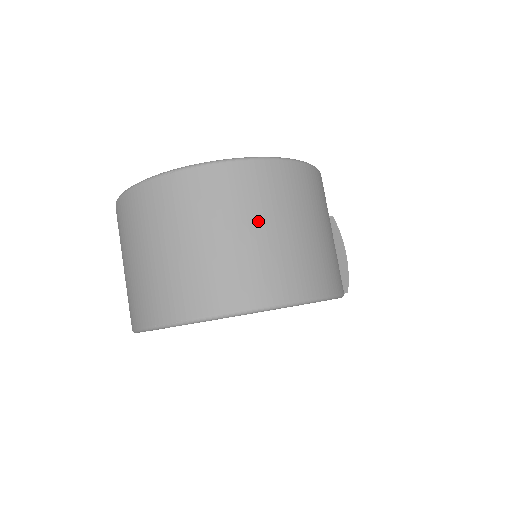
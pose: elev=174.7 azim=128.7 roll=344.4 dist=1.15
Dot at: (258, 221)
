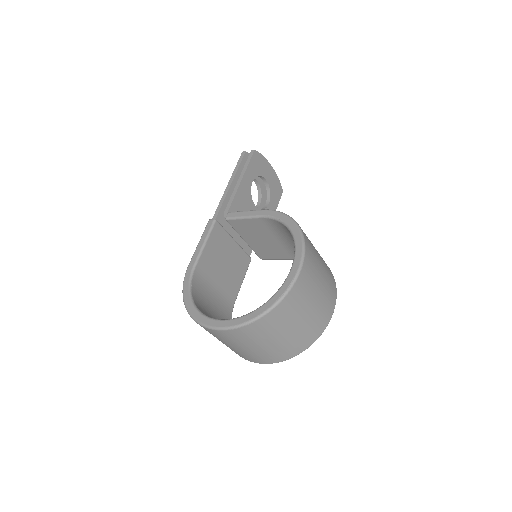
Dot at: (306, 309)
